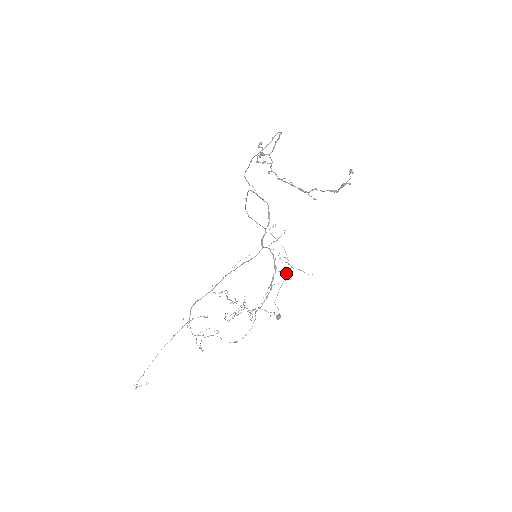
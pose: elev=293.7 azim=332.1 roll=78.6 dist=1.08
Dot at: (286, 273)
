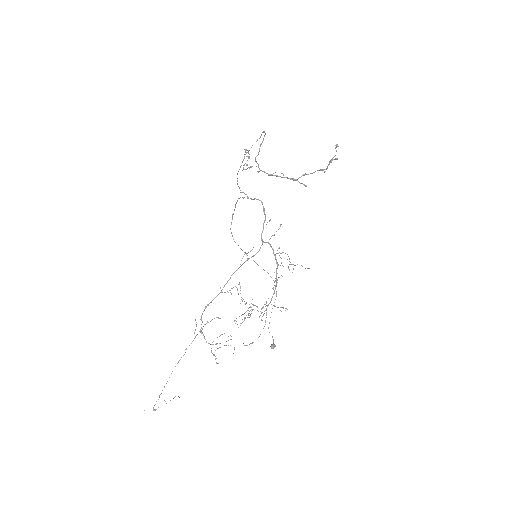
Dot at: occluded
